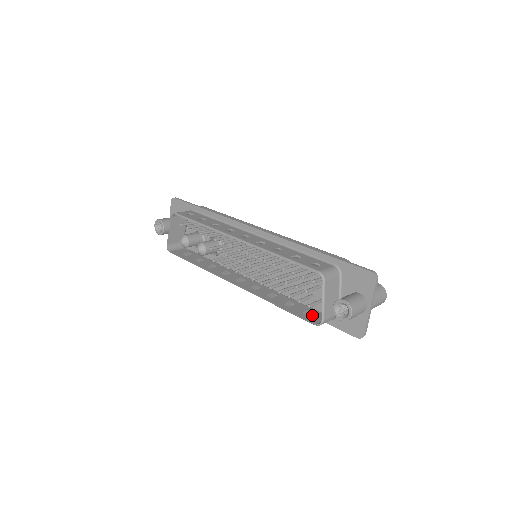
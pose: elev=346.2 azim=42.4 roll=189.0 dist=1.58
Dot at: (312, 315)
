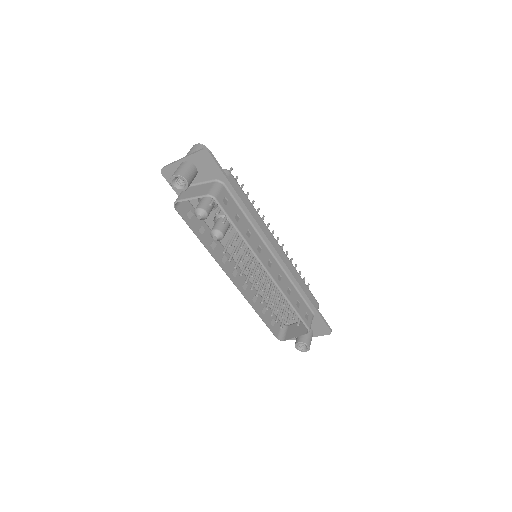
Dot at: (275, 325)
